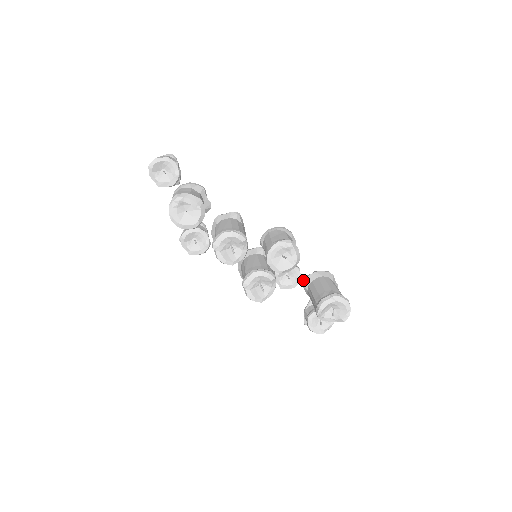
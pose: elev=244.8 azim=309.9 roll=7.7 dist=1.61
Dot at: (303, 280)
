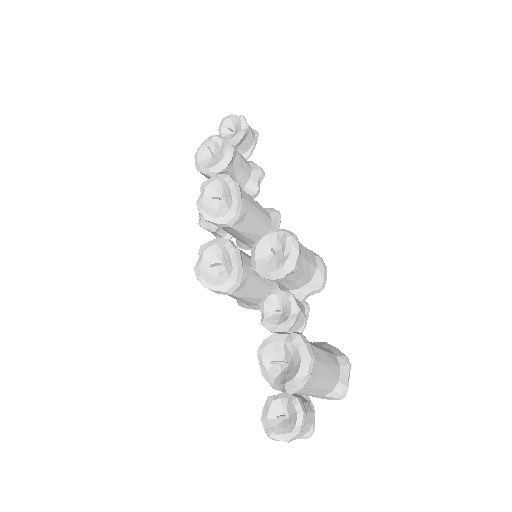
Dot at: occluded
